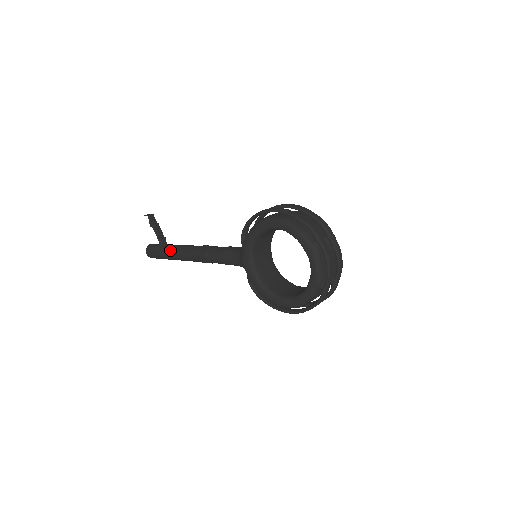
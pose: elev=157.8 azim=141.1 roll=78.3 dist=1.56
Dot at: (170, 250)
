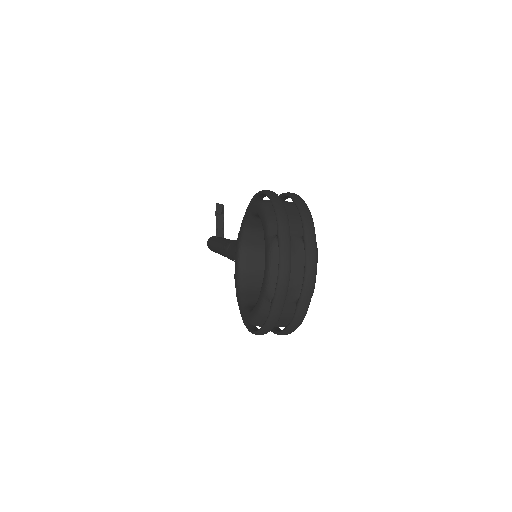
Dot at: (216, 241)
